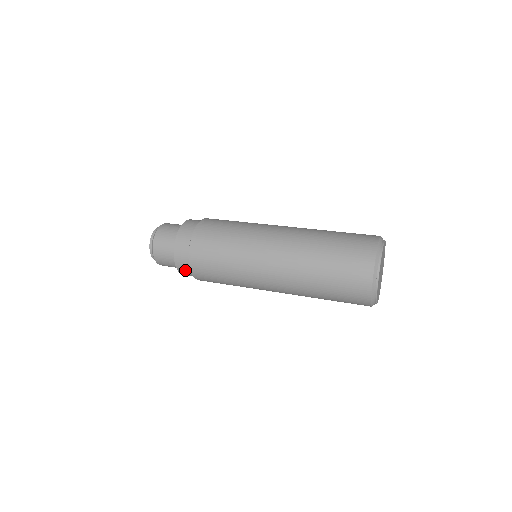
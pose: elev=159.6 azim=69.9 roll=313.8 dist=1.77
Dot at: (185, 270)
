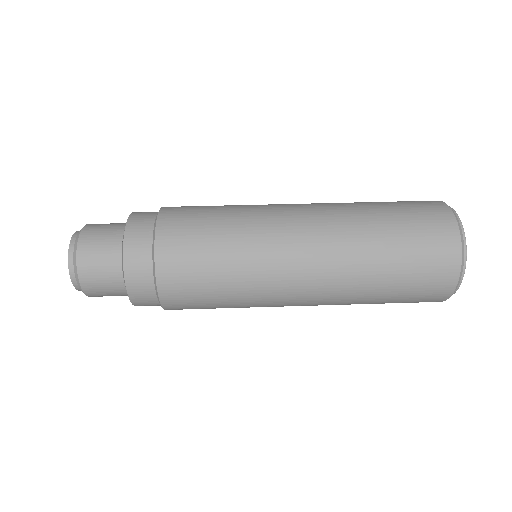
Dot at: (149, 305)
